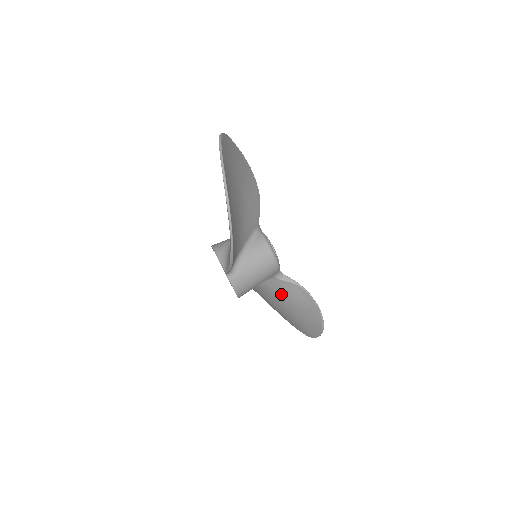
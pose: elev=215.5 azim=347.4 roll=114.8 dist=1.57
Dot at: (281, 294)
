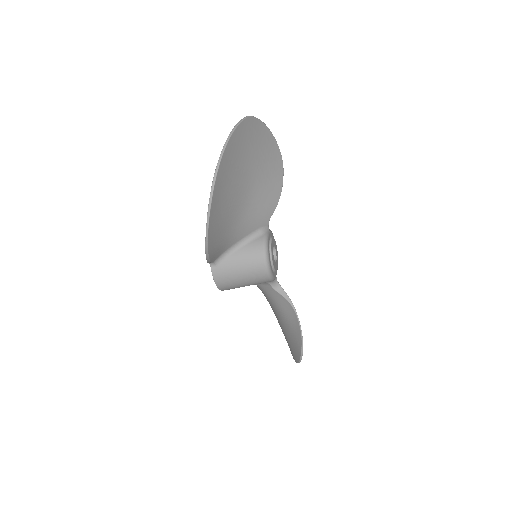
Dot at: (275, 304)
